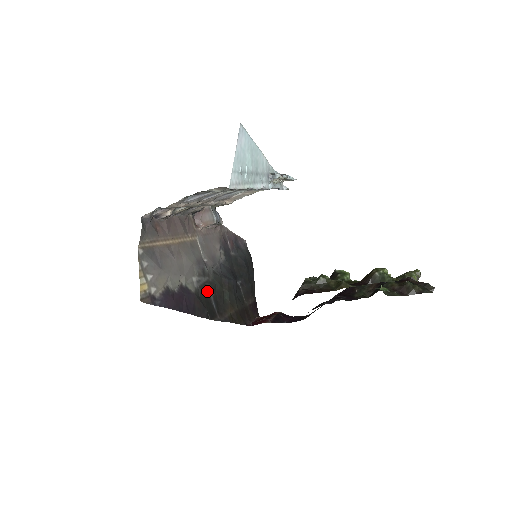
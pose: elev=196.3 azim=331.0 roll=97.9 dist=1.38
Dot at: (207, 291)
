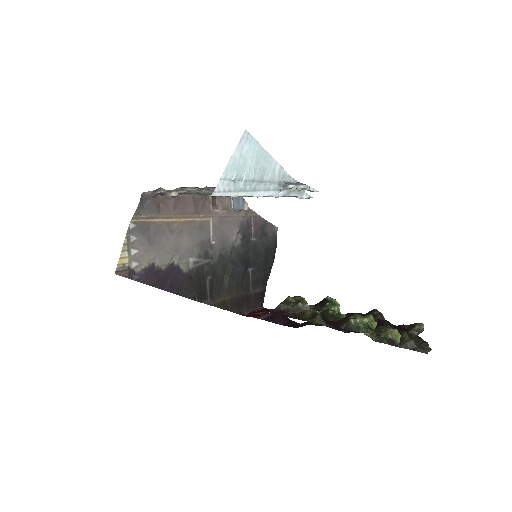
Dot at: (204, 273)
